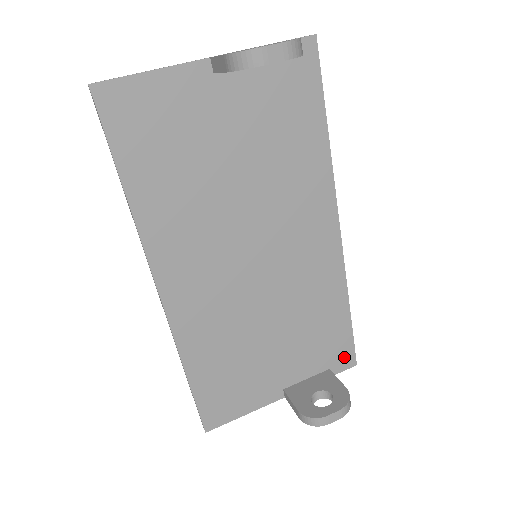
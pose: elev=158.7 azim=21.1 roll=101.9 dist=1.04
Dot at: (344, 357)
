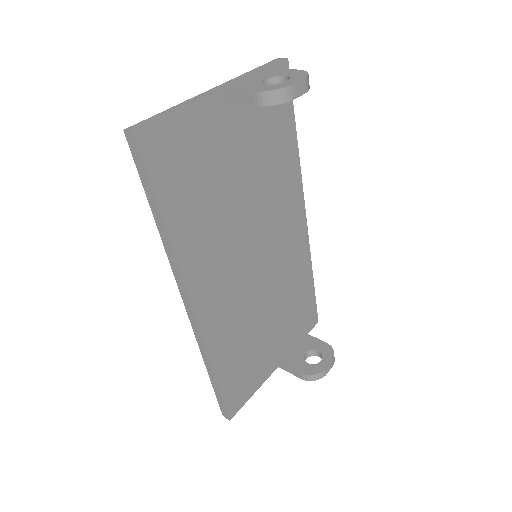
Dot at: (311, 319)
